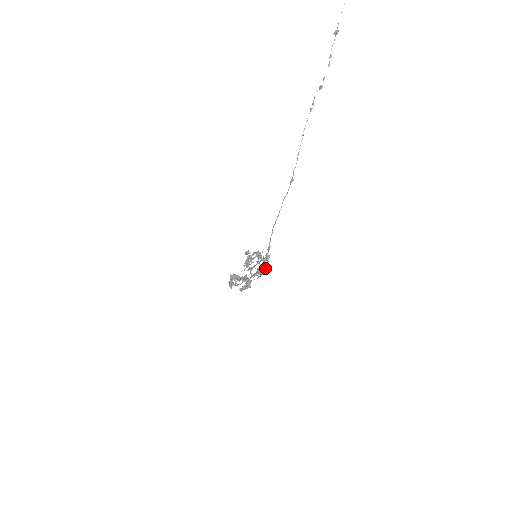
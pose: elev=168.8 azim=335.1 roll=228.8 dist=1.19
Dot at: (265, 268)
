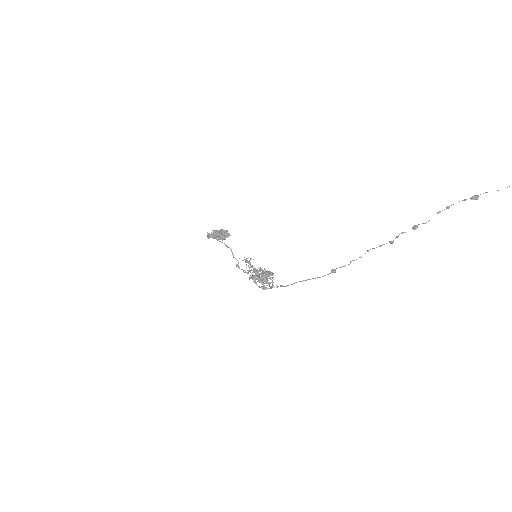
Dot at: (266, 280)
